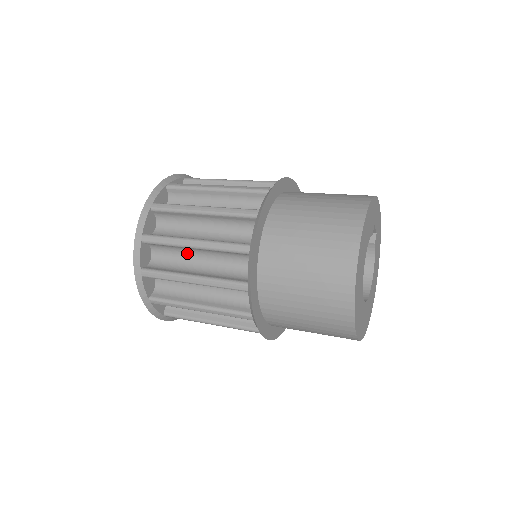
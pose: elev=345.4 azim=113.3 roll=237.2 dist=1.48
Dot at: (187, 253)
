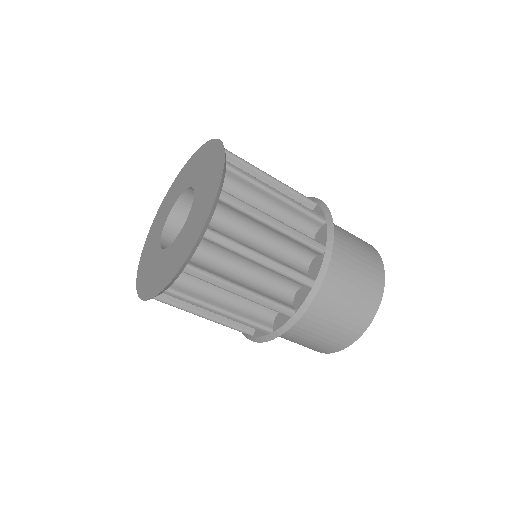
Dot at: occluded
